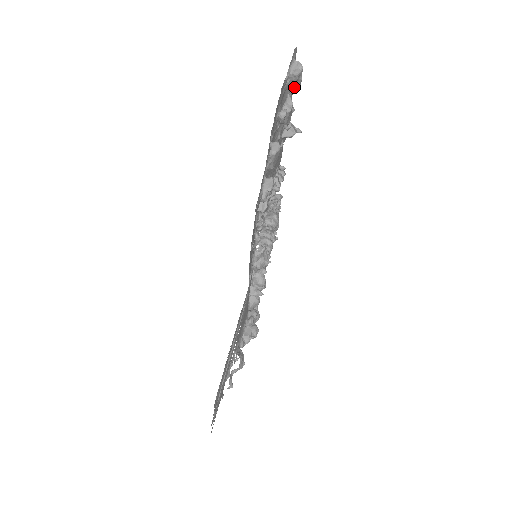
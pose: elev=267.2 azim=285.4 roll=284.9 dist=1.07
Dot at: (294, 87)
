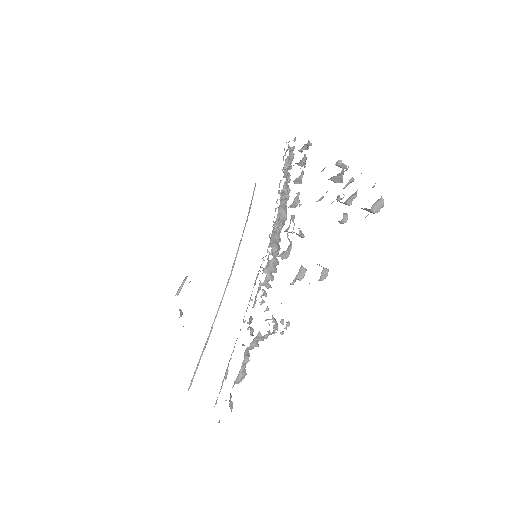
Dot at: (366, 210)
